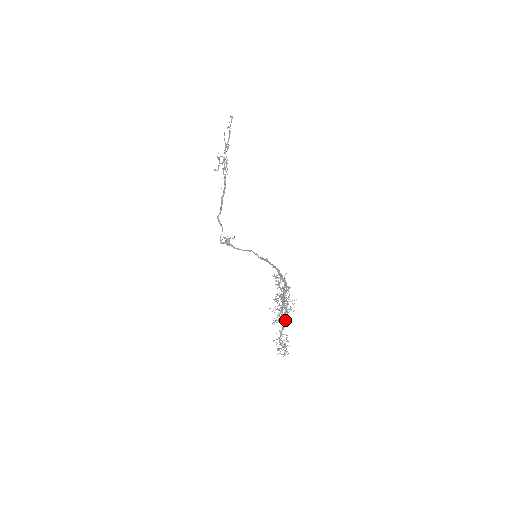
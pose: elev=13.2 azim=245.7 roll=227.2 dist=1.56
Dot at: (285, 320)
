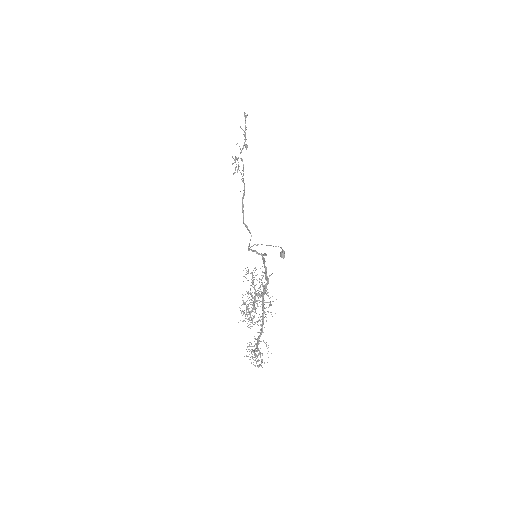
Dot at: (262, 324)
